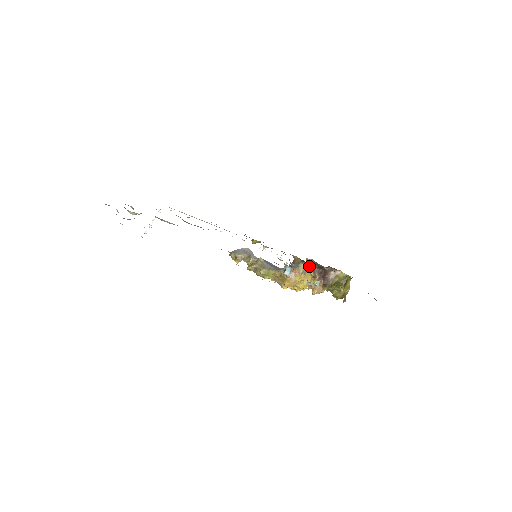
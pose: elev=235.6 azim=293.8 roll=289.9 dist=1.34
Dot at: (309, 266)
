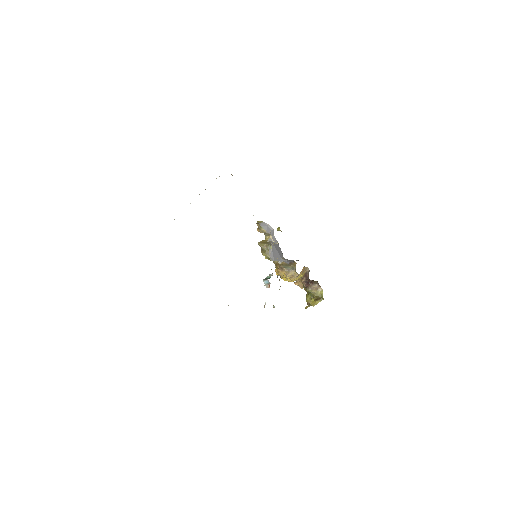
Dot at: (302, 272)
